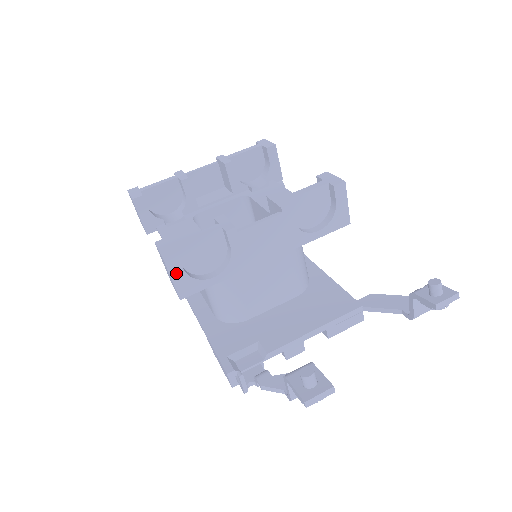
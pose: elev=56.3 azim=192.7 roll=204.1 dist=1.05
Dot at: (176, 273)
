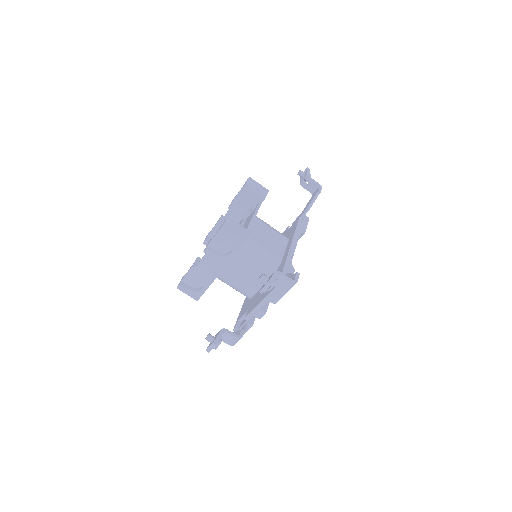
Dot at: (186, 292)
